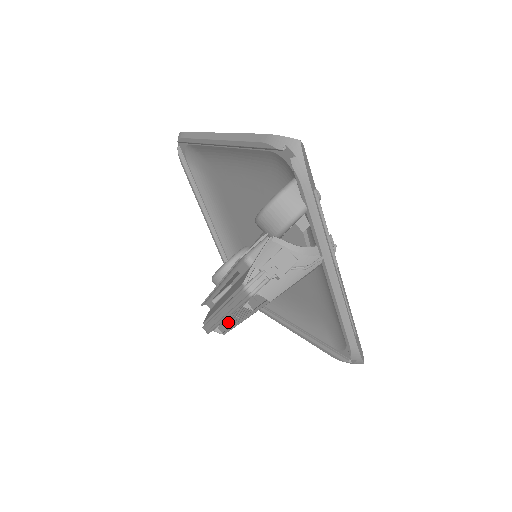
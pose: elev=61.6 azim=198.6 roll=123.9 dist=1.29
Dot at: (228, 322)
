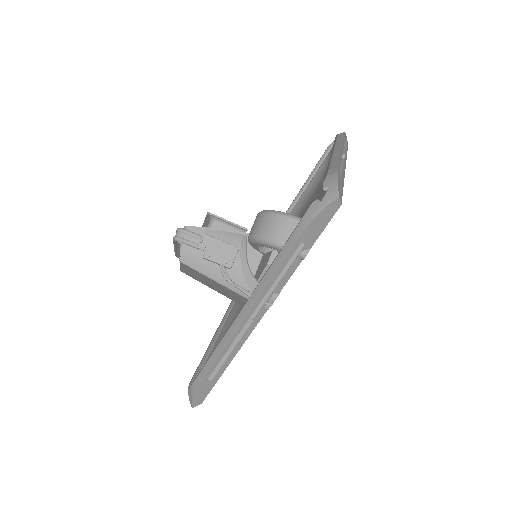
Dot at: occluded
